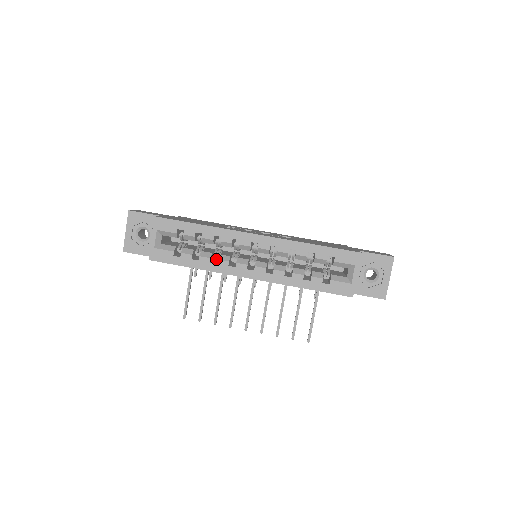
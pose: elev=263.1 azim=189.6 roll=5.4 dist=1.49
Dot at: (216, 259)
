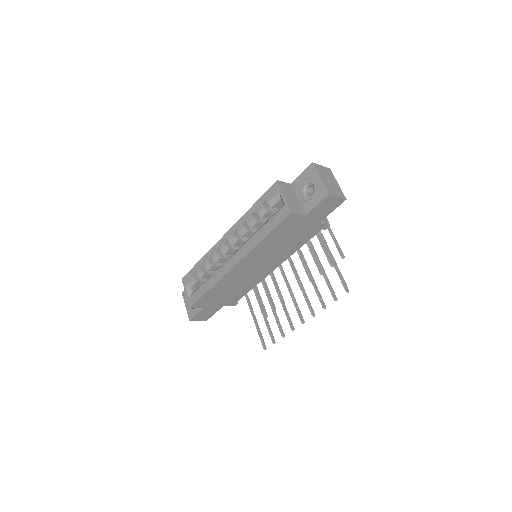
Dot at: occluded
